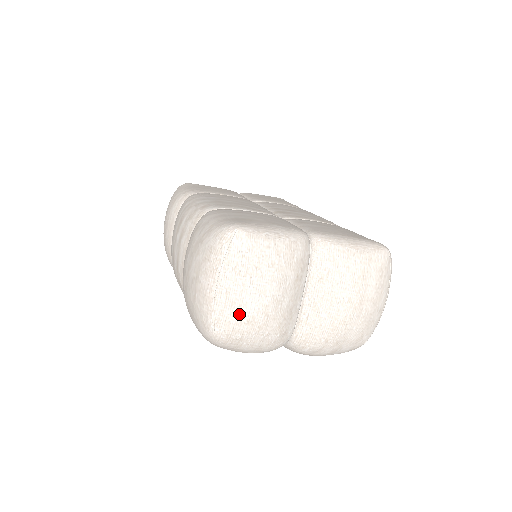
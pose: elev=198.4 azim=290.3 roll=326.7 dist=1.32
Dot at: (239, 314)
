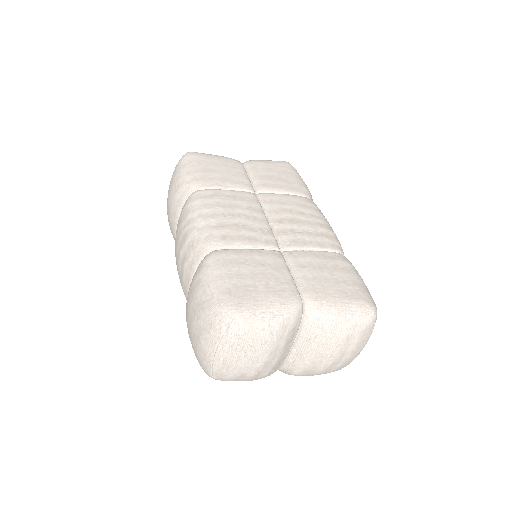
Dot at: (234, 372)
